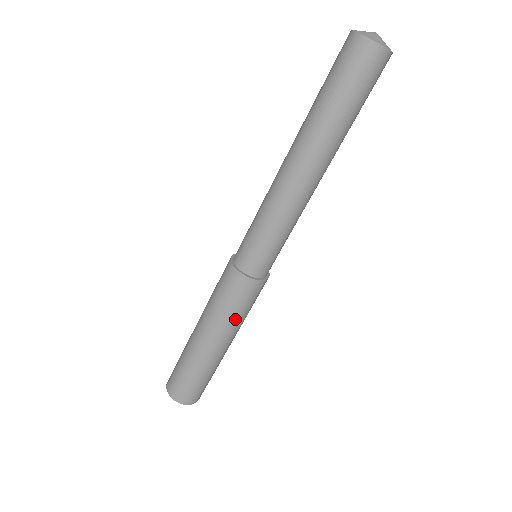
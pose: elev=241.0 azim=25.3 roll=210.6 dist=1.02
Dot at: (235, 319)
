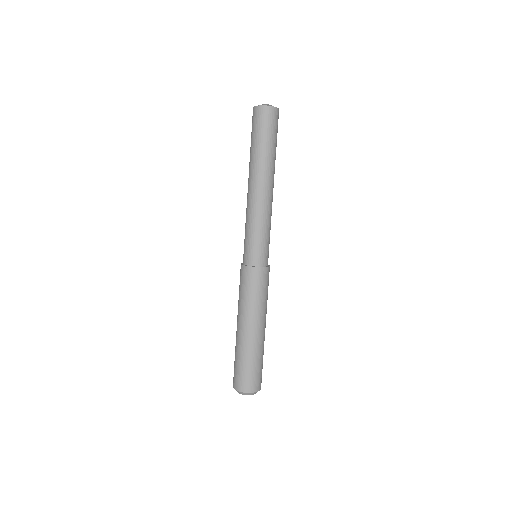
Dot at: (264, 302)
